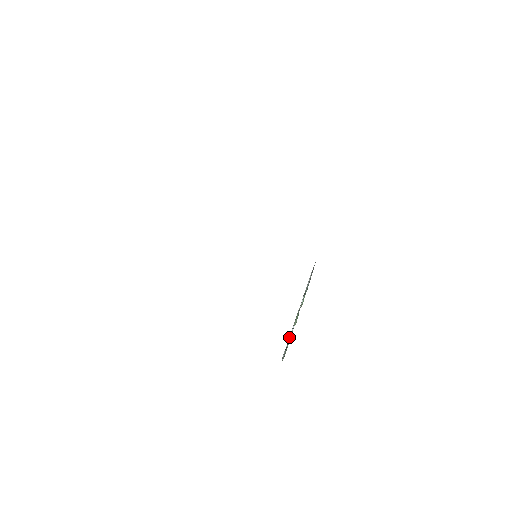
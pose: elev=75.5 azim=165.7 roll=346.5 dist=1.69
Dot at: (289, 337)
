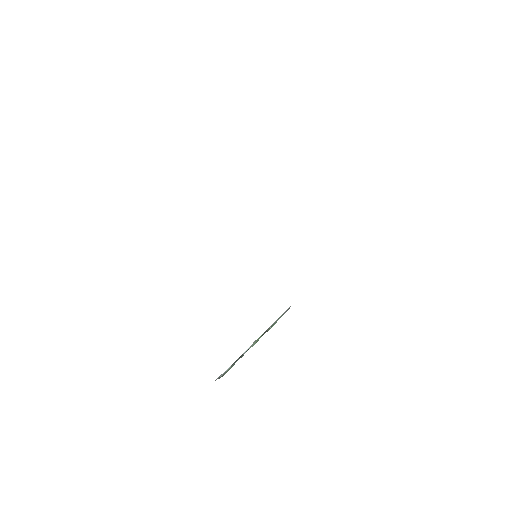
Dot at: (242, 354)
